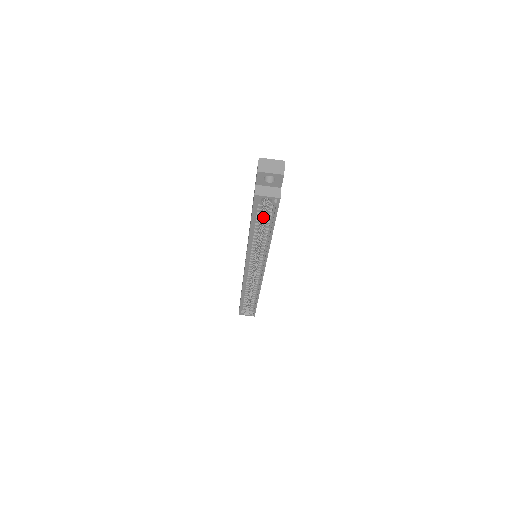
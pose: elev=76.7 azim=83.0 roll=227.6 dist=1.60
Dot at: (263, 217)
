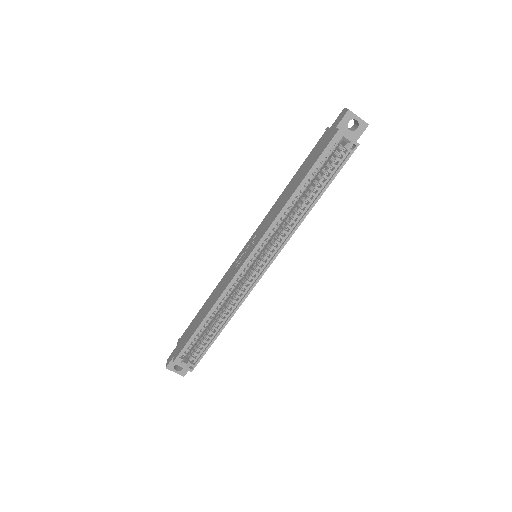
Dot at: (314, 180)
